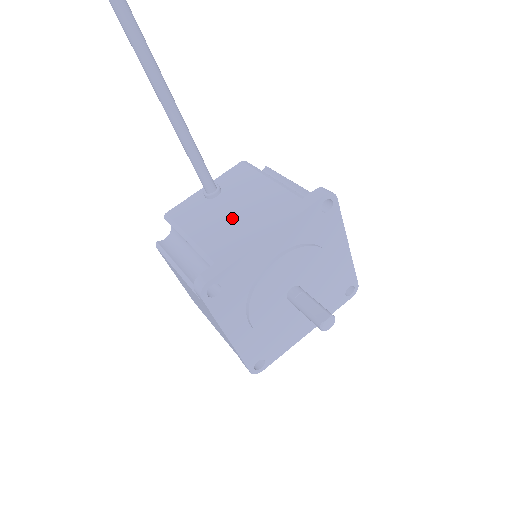
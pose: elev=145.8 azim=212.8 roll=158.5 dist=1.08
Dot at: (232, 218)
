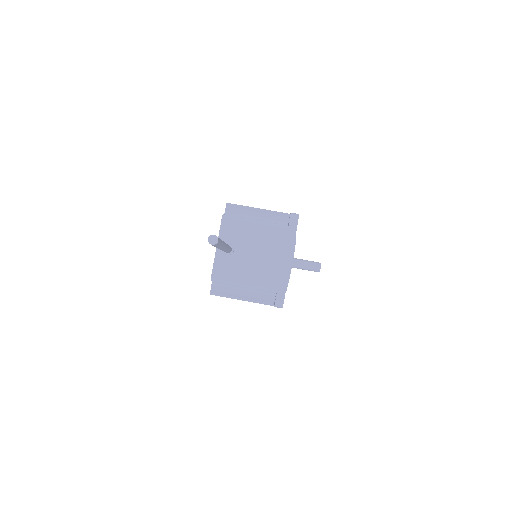
Dot at: (259, 260)
